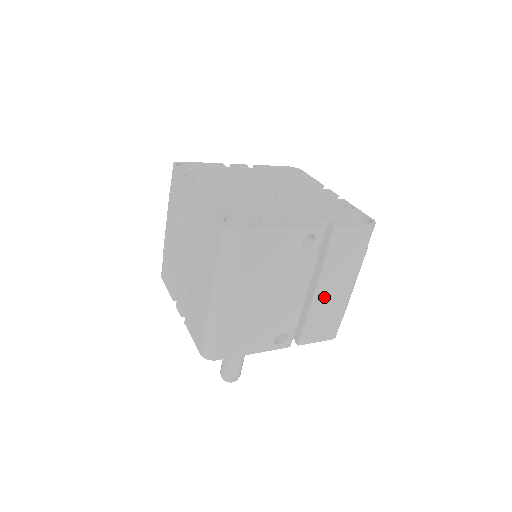
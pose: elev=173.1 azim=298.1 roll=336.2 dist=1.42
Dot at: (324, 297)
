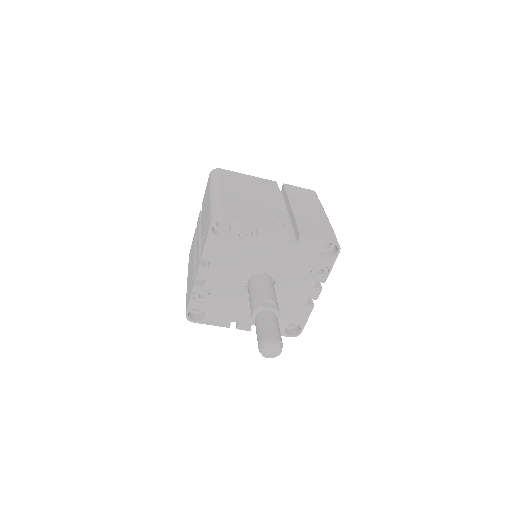
Dot at: (302, 212)
